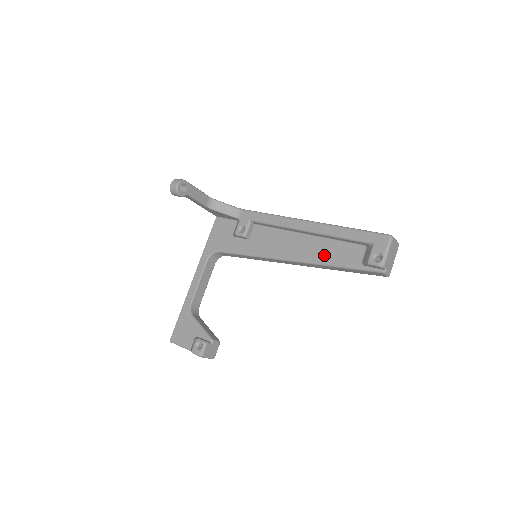
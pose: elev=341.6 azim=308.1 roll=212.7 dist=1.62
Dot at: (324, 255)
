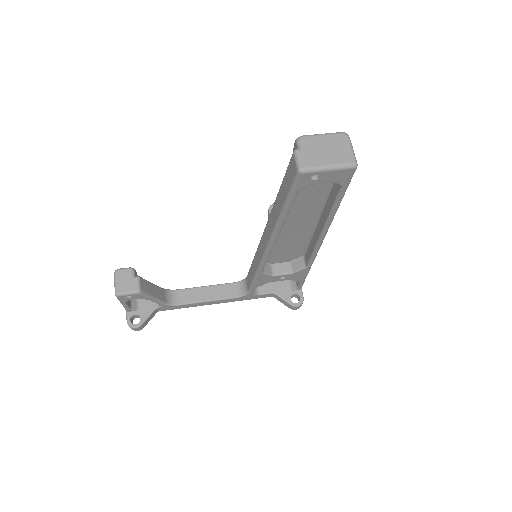
Dot at: occluded
